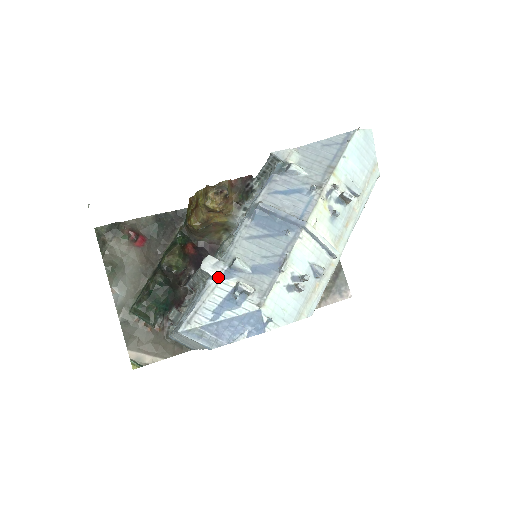
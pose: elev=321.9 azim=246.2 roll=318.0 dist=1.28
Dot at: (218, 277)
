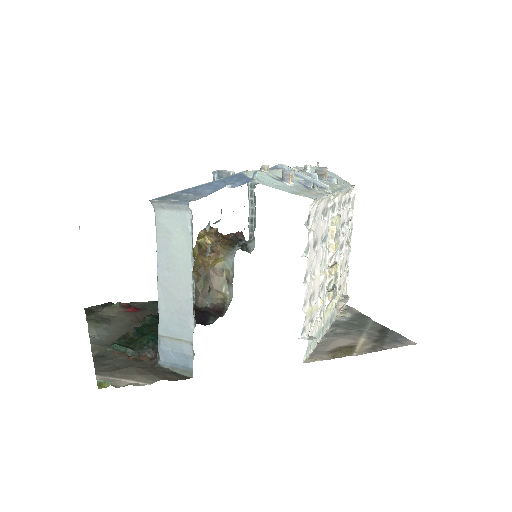
Dot at: occluded
